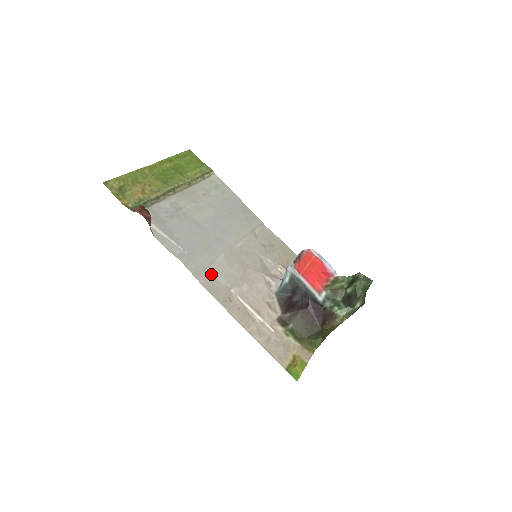
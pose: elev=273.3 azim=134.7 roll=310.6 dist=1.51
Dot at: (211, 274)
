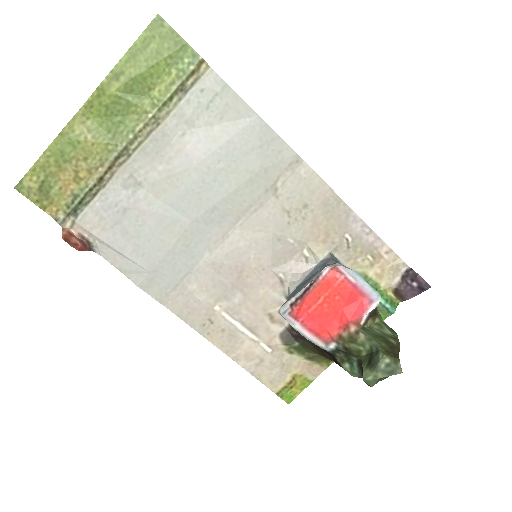
Dot at: (185, 291)
